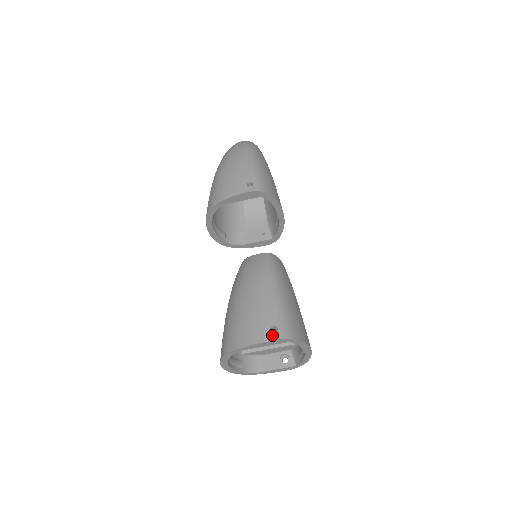
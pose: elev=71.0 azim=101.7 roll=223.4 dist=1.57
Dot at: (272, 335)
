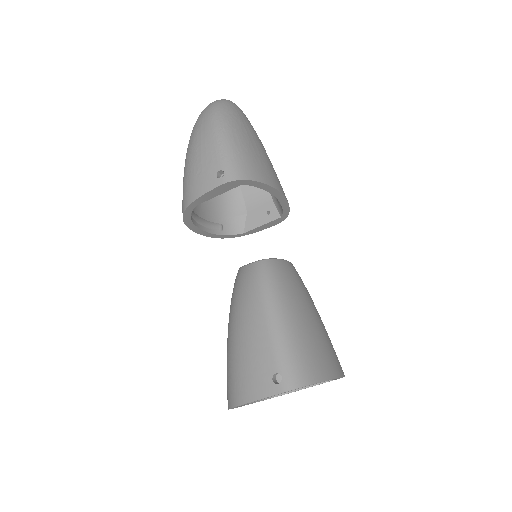
Dot at: (275, 387)
